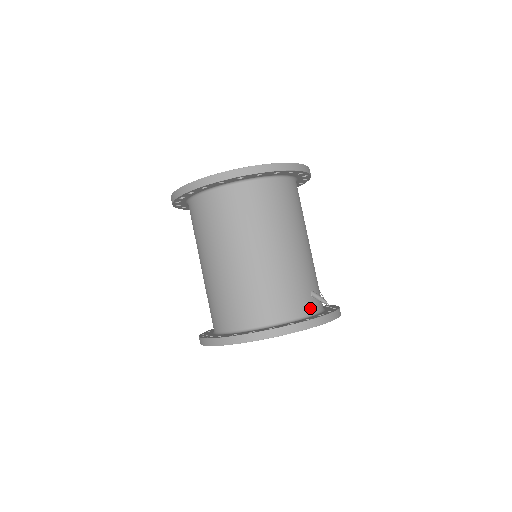
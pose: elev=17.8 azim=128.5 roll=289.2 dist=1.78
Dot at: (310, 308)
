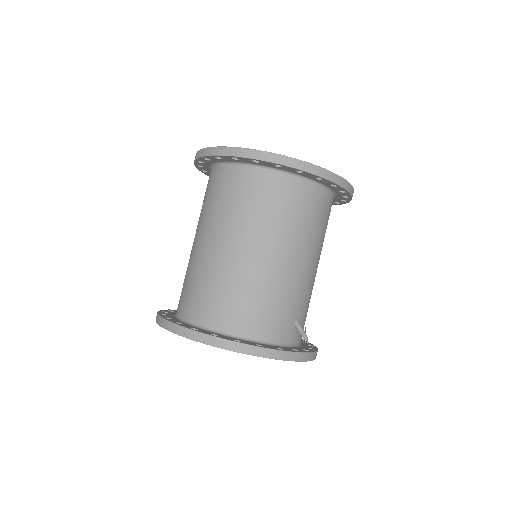
Dot at: (287, 337)
